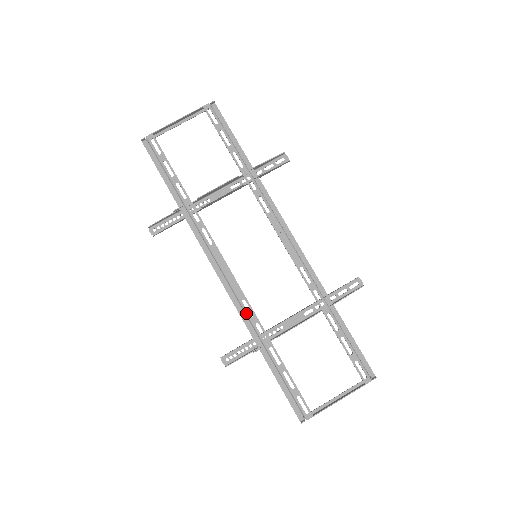
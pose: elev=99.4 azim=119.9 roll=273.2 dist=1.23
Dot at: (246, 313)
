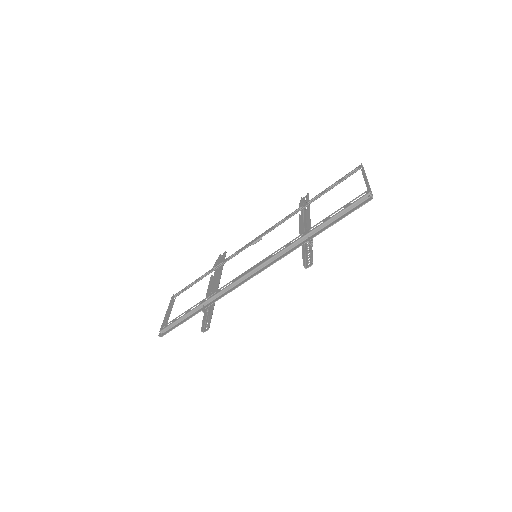
Dot at: (281, 251)
